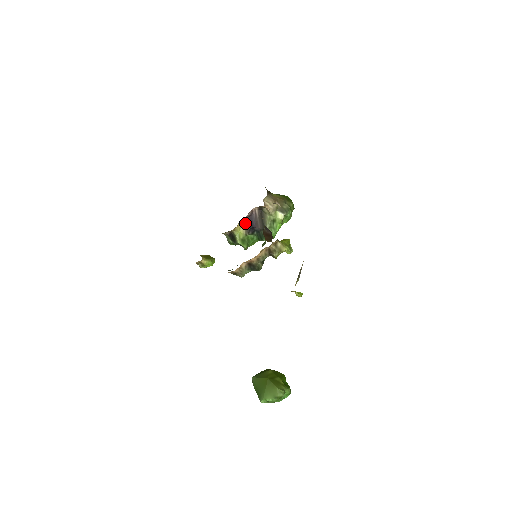
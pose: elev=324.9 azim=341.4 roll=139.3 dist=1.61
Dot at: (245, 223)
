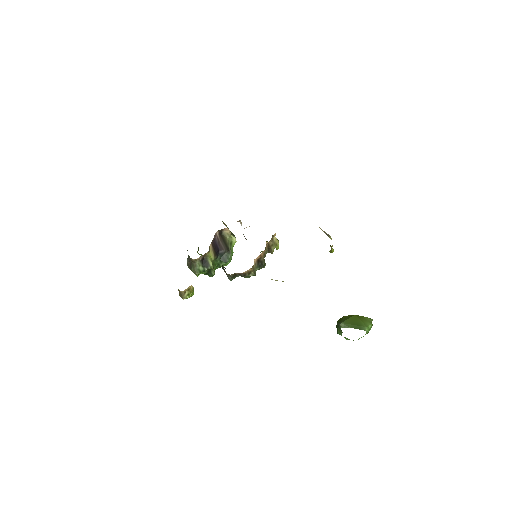
Dot at: (212, 247)
